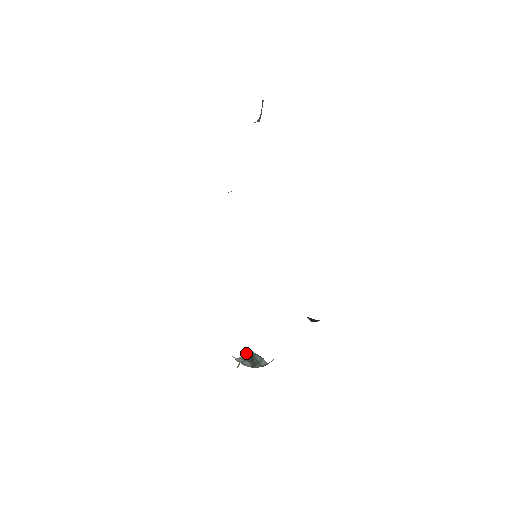
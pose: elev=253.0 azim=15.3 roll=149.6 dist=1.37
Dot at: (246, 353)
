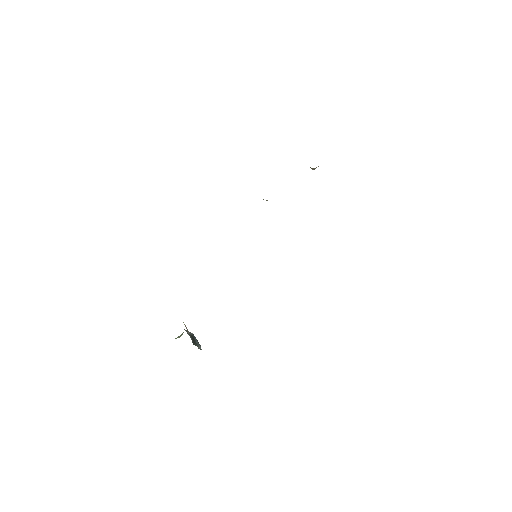
Dot at: occluded
